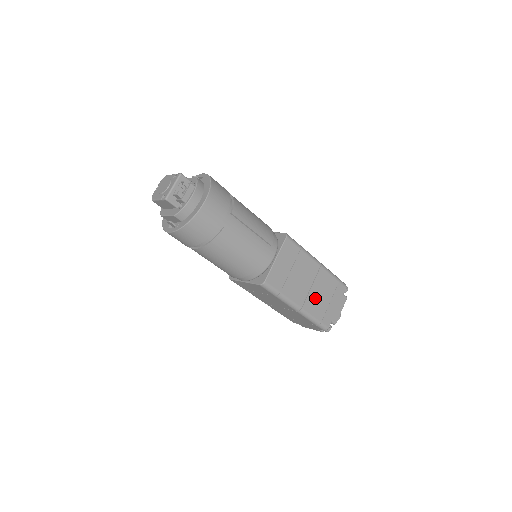
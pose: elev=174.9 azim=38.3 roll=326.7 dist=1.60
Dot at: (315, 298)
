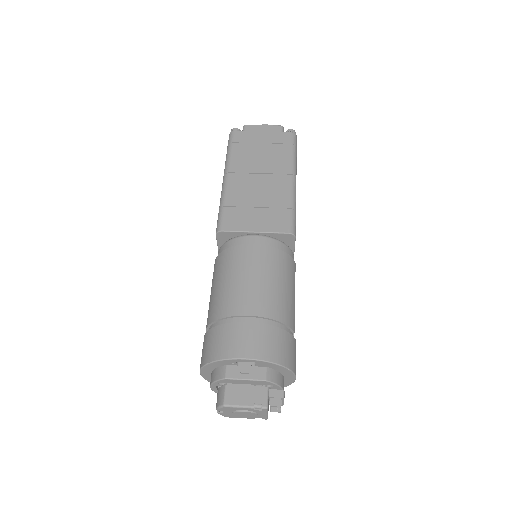
Dot at: occluded
